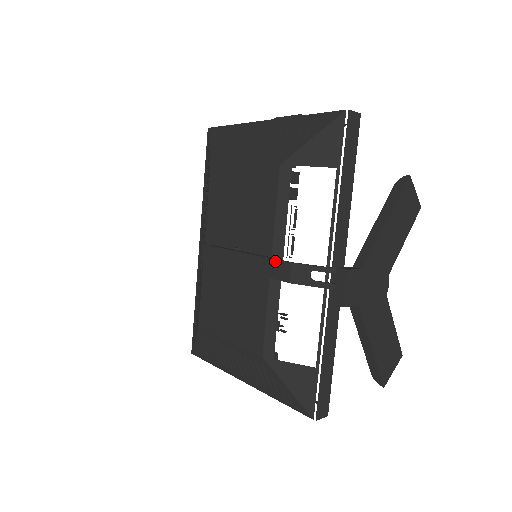
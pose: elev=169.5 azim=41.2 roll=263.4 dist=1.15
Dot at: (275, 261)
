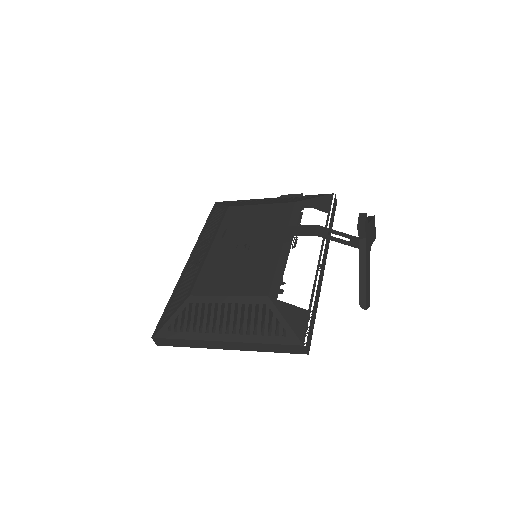
Dot at: (302, 226)
